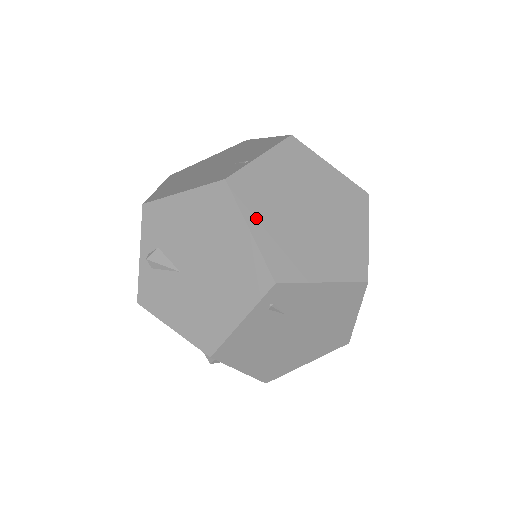
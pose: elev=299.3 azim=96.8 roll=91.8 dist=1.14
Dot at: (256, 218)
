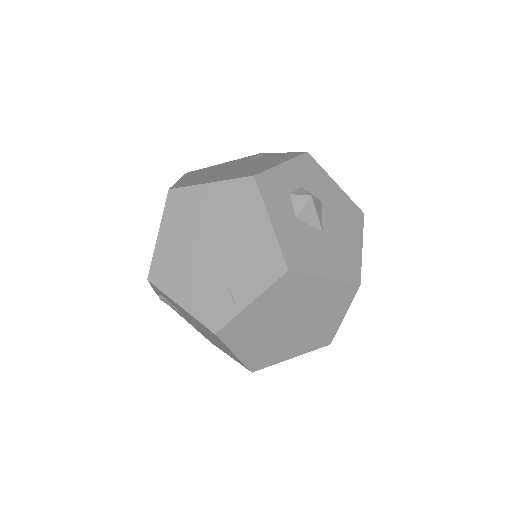
Dot at: (241, 347)
